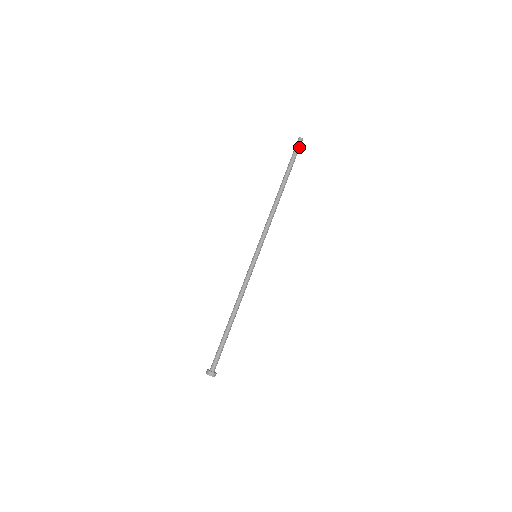
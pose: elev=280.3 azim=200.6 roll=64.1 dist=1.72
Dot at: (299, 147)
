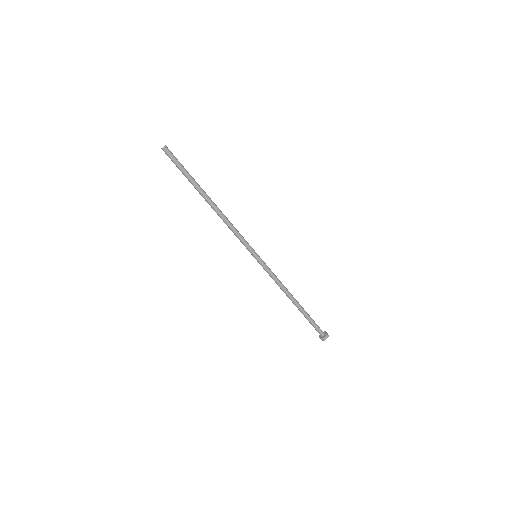
Dot at: (171, 157)
